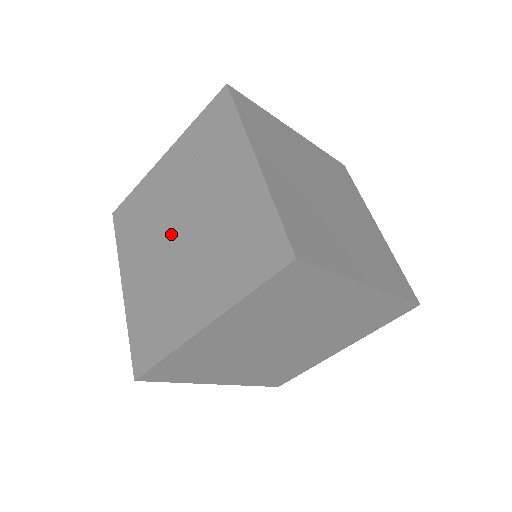
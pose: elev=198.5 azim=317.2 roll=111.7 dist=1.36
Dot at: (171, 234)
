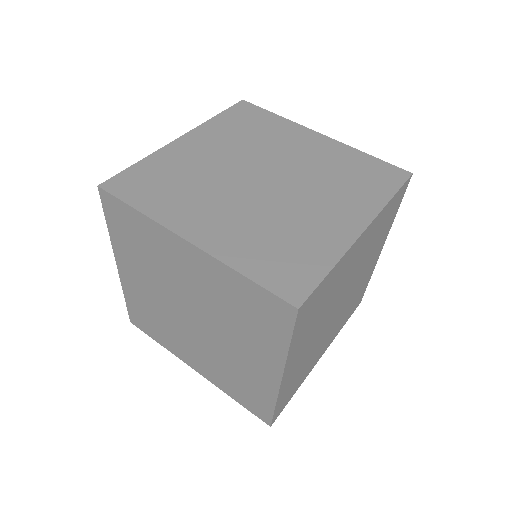
Dot at: (255, 170)
